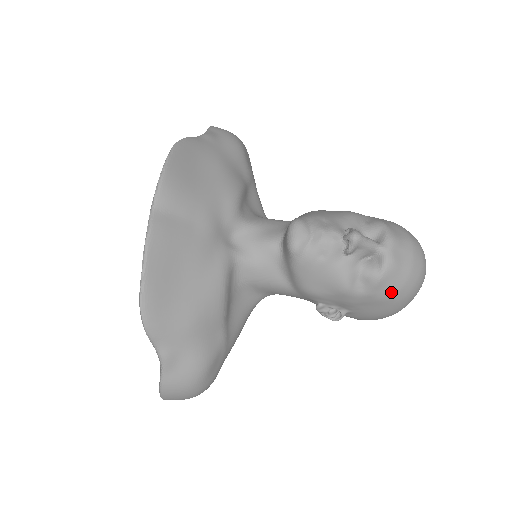
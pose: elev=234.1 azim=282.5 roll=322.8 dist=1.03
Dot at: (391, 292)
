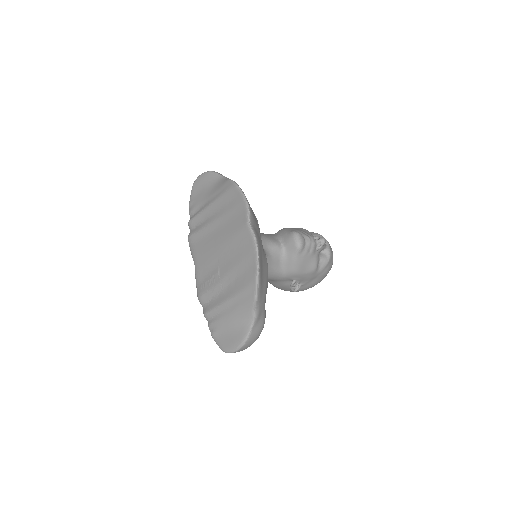
Dot at: (328, 270)
